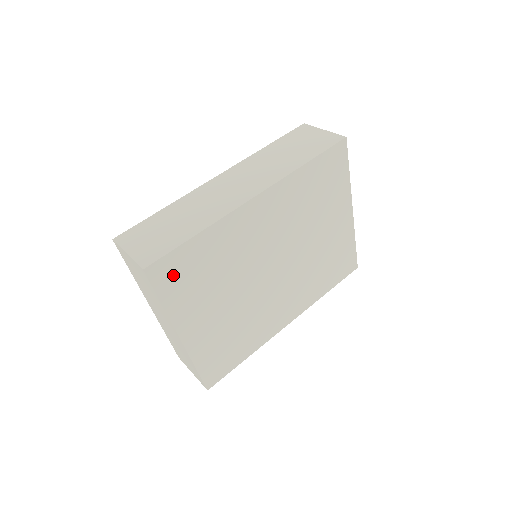
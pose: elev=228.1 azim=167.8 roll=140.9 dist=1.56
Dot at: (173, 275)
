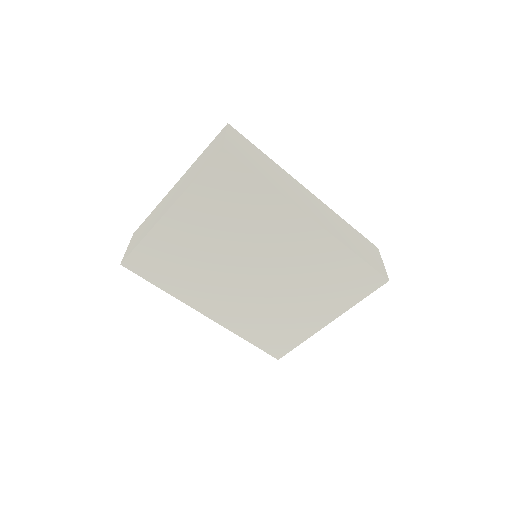
Dot at: (225, 177)
